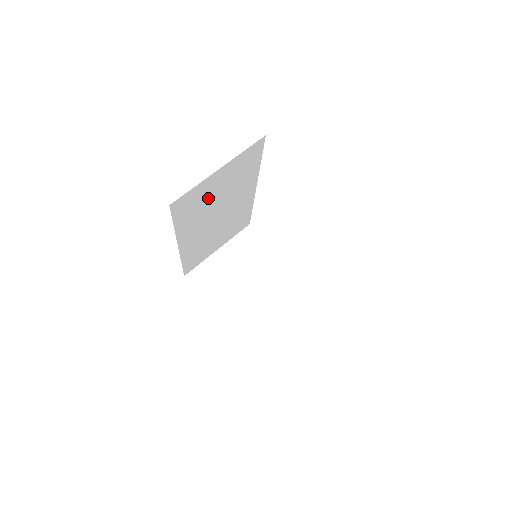
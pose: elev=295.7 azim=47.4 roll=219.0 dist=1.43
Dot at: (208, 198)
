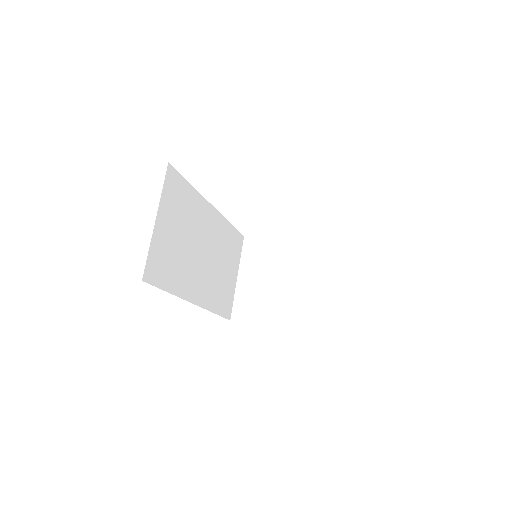
Dot at: (174, 248)
